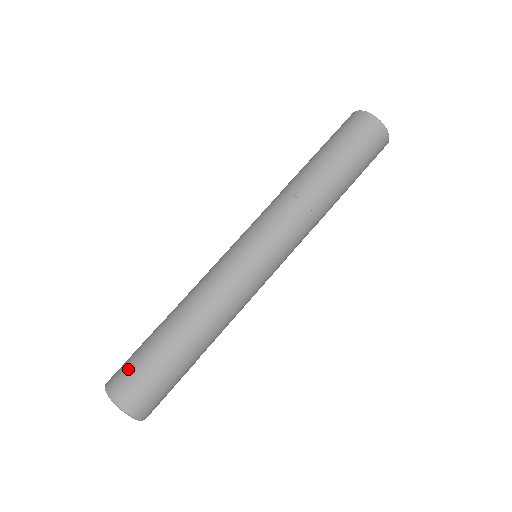
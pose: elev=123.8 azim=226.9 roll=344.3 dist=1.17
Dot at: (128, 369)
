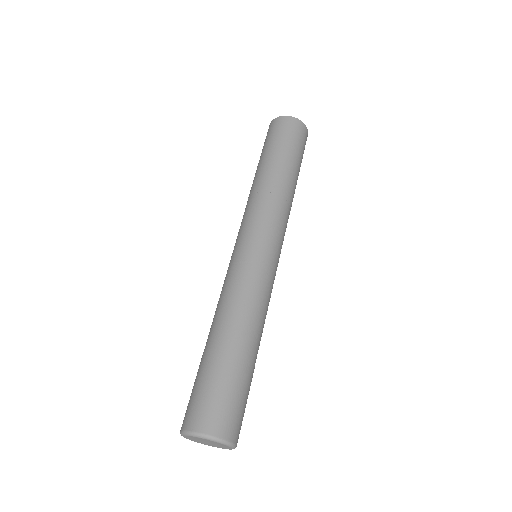
Dot at: (198, 399)
